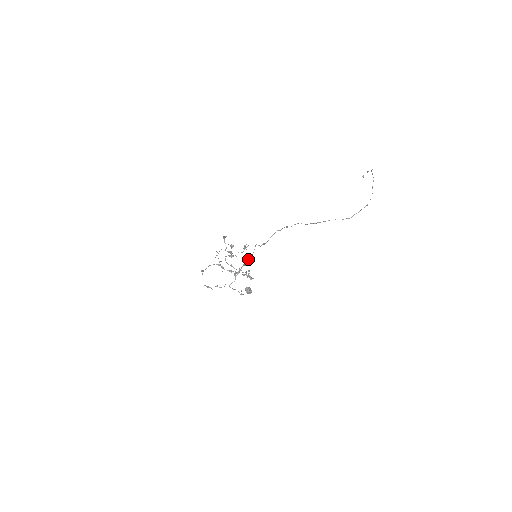
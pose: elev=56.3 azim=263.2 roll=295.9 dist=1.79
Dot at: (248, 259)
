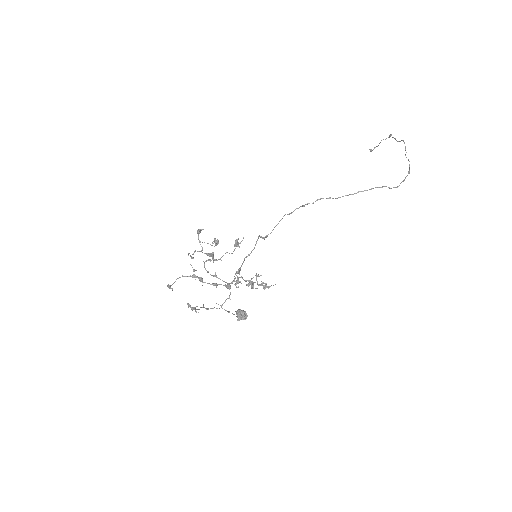
Dot at: (243, 262)
